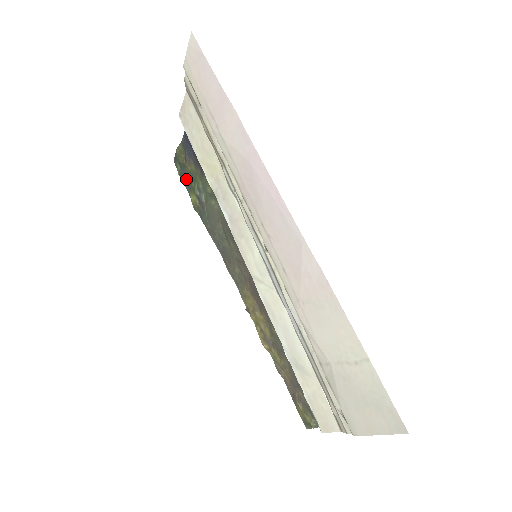
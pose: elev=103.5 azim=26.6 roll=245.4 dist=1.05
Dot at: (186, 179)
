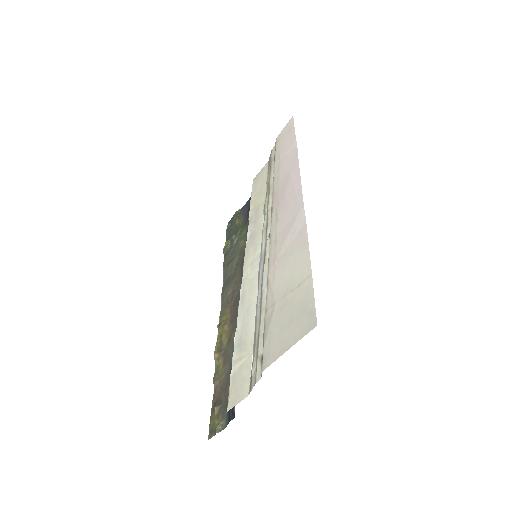
Dot at: (230, 232)
